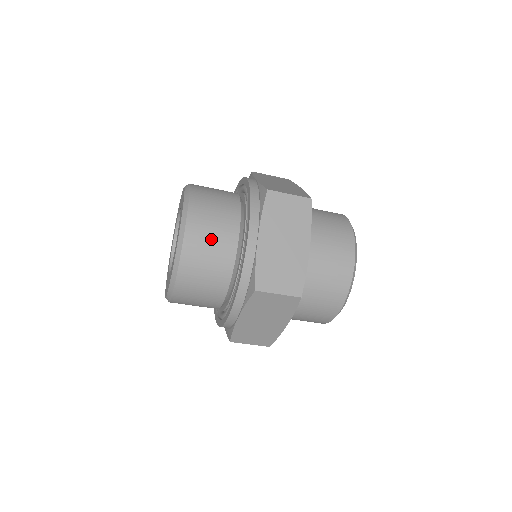
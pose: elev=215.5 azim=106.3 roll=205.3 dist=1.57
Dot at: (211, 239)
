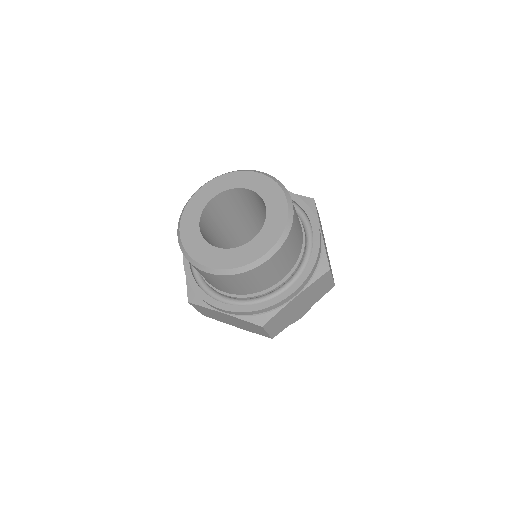
Dot at: (298, 220)
